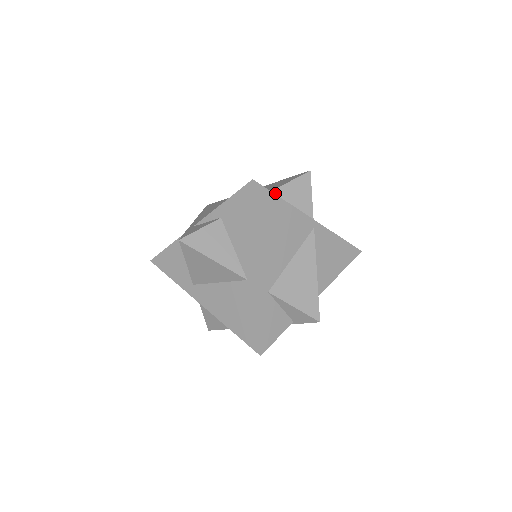
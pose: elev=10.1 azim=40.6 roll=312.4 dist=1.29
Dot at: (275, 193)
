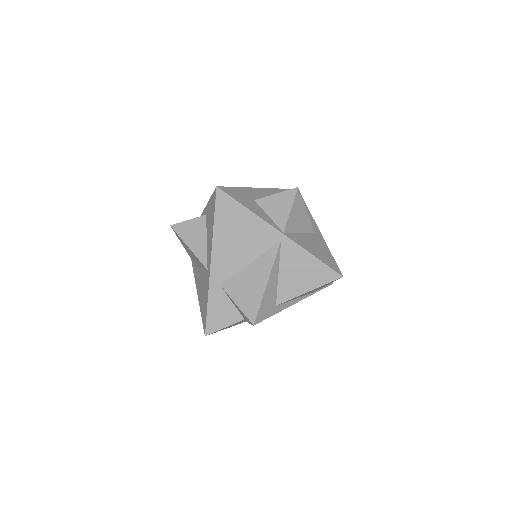
Dot at: (258, 202)
